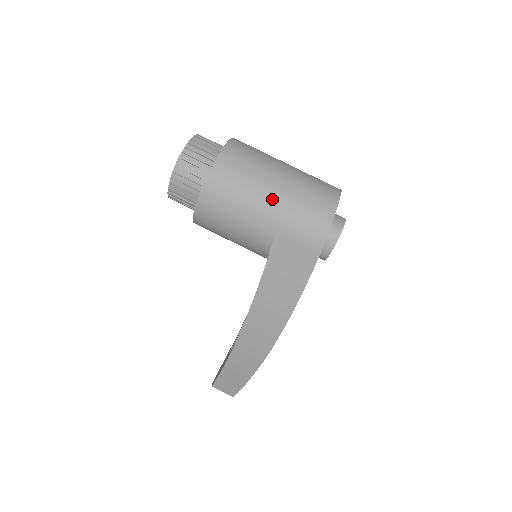
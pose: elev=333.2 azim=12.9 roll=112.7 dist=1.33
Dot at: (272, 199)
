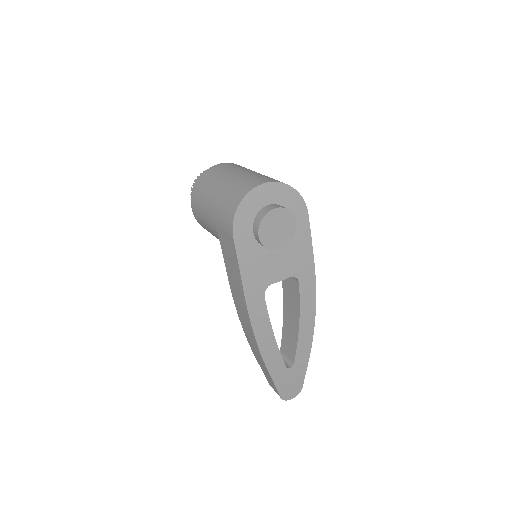
Dot at: (213, 199)
